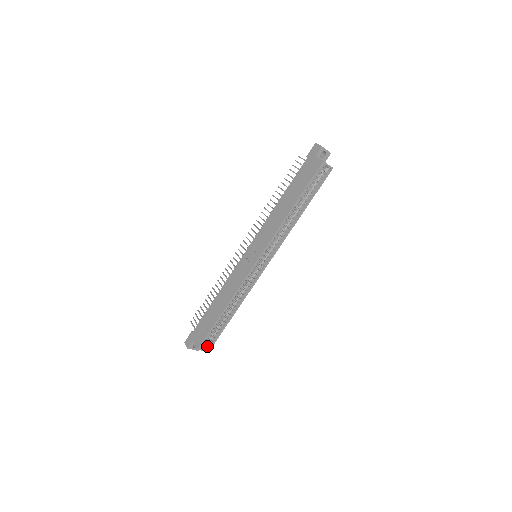
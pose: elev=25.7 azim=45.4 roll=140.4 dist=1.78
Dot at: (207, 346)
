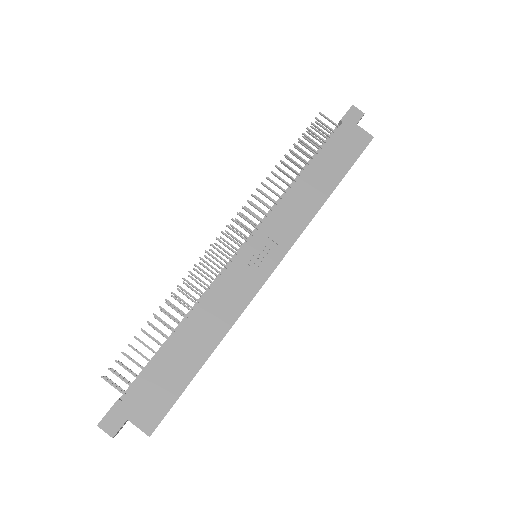
Dot at: occluded
